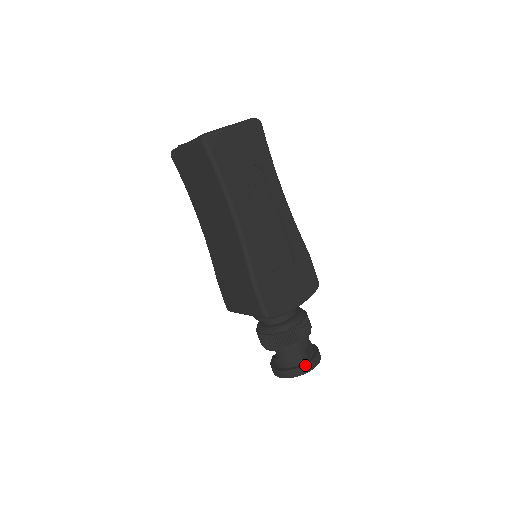
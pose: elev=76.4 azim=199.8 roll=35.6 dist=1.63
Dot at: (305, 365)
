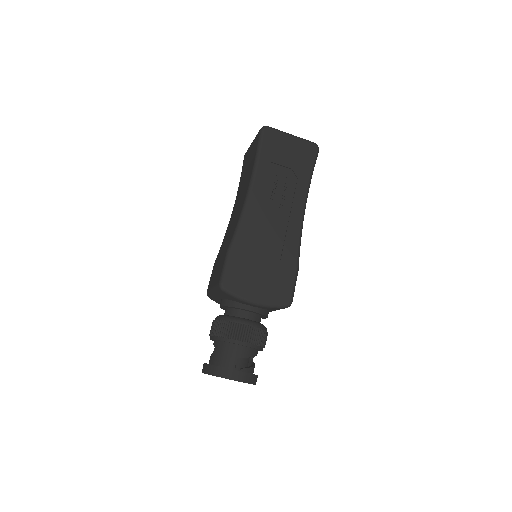
Dot at: (230, 369)
